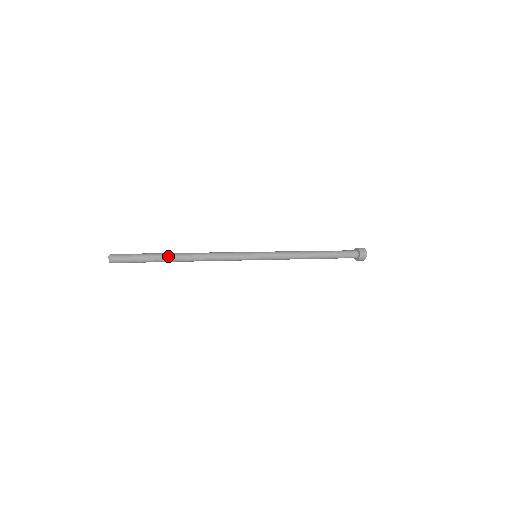
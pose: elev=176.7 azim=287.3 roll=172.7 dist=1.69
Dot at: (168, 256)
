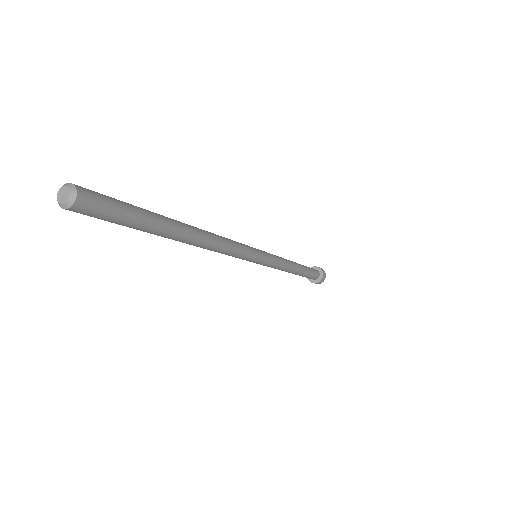
Dot at: (175, 226)
